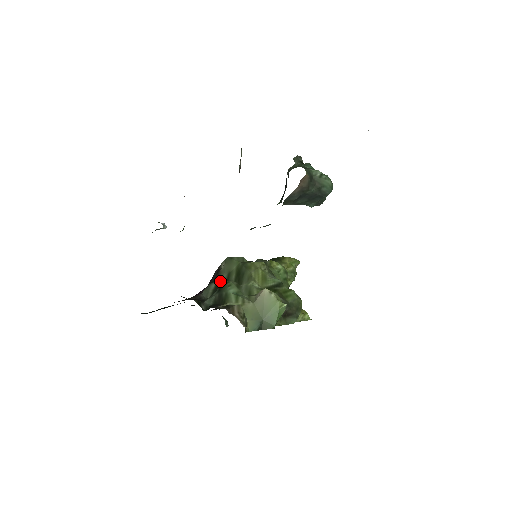
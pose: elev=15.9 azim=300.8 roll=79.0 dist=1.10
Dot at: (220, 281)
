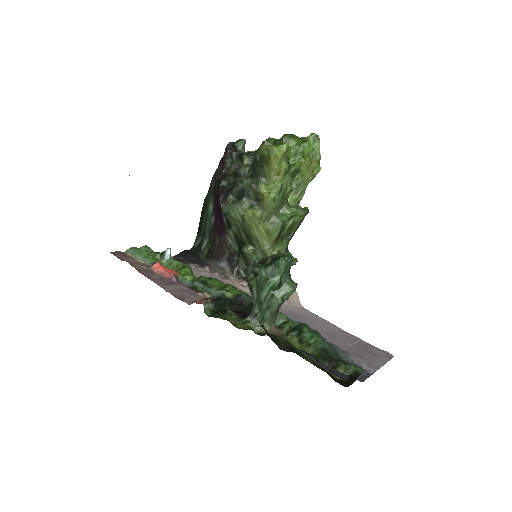
Dot at: (234, 232)
